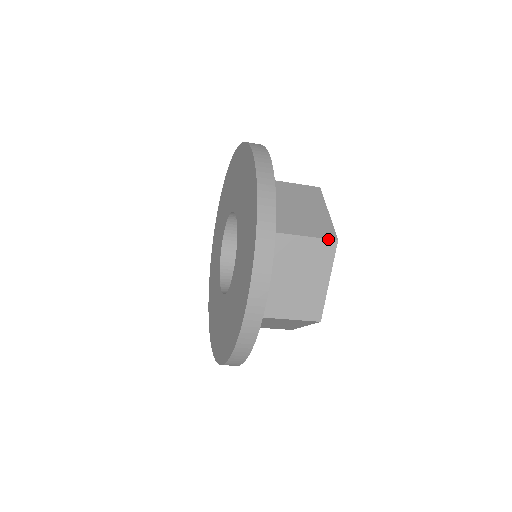
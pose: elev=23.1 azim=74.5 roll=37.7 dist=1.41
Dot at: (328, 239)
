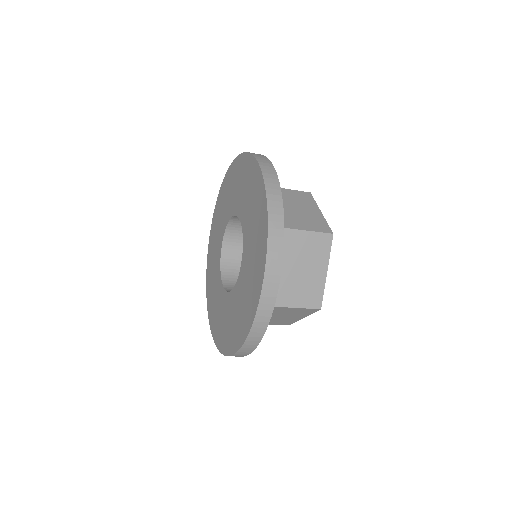
Dot at: (325, 233)
